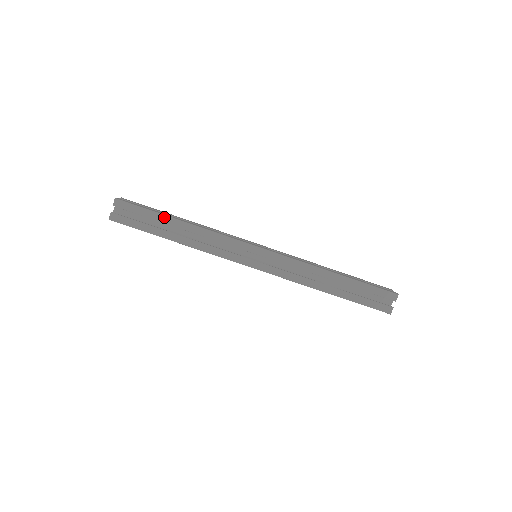
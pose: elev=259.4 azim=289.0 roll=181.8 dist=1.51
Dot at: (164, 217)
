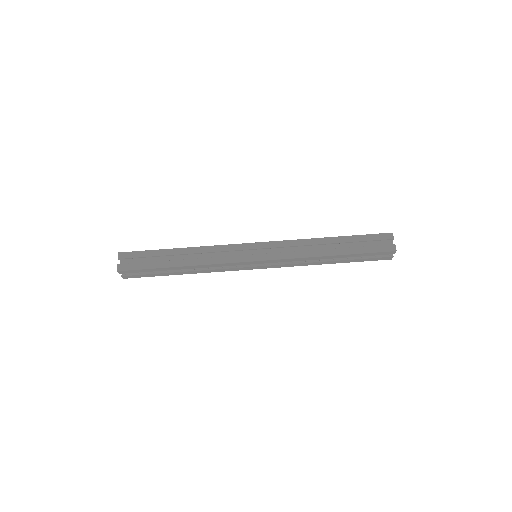
Dot at: (164, 268)
